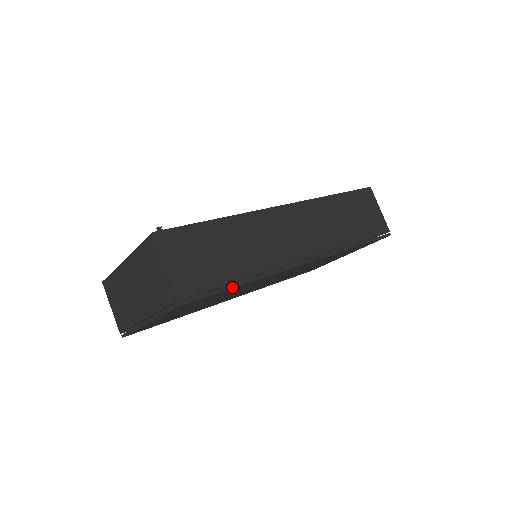
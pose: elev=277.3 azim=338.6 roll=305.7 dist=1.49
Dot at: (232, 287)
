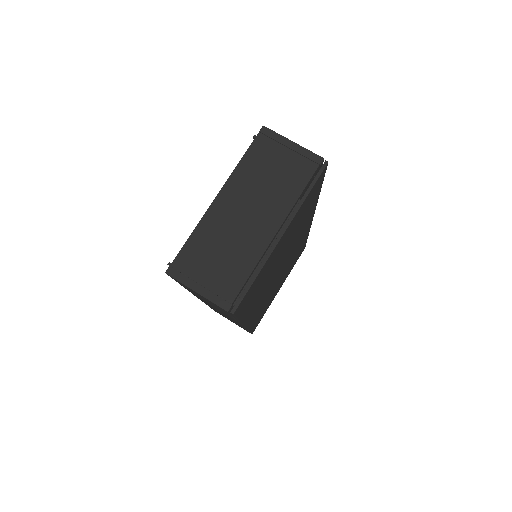
Dot at: (321, 186)
